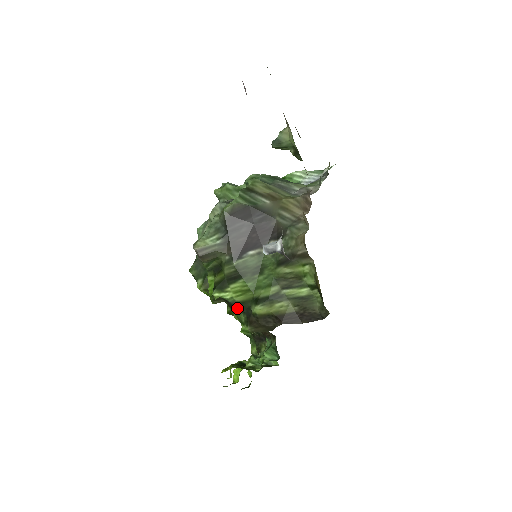
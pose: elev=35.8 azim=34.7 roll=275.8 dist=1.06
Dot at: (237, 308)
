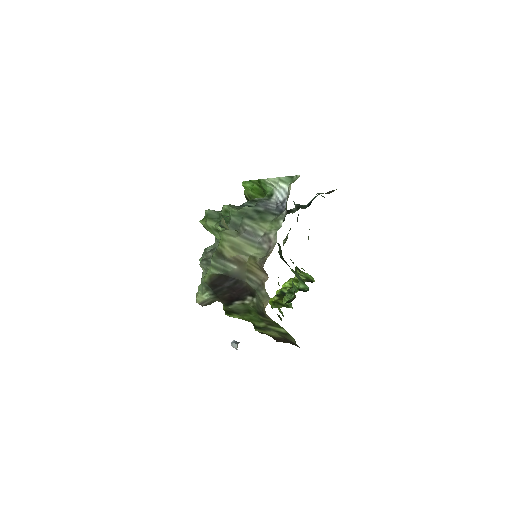
Dot at: occluded
